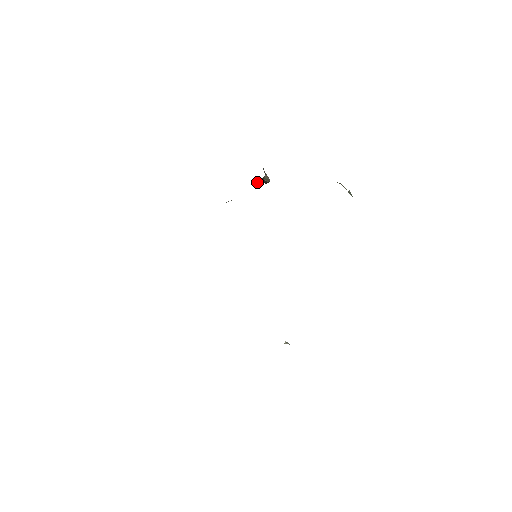
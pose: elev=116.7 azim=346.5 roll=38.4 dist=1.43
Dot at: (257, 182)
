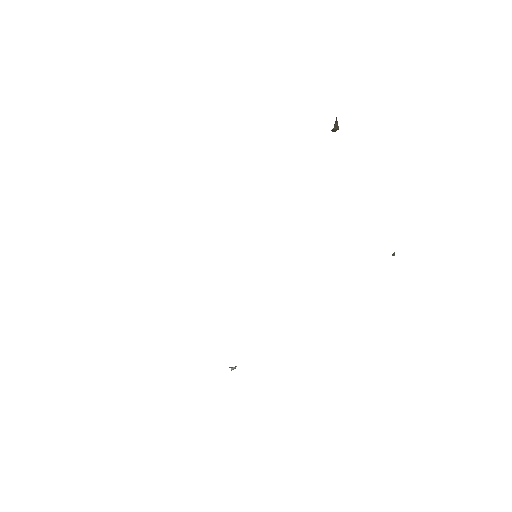
Dot at: occluded
